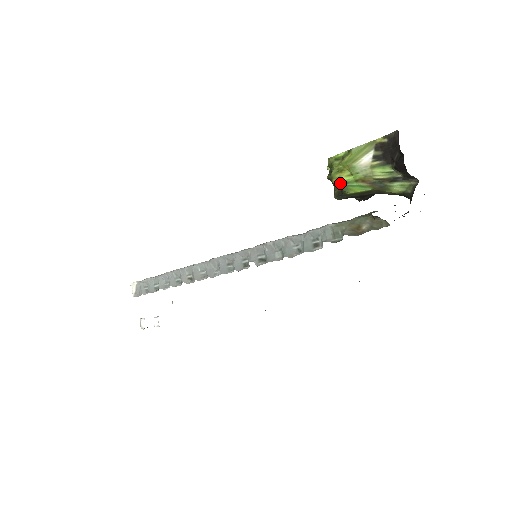
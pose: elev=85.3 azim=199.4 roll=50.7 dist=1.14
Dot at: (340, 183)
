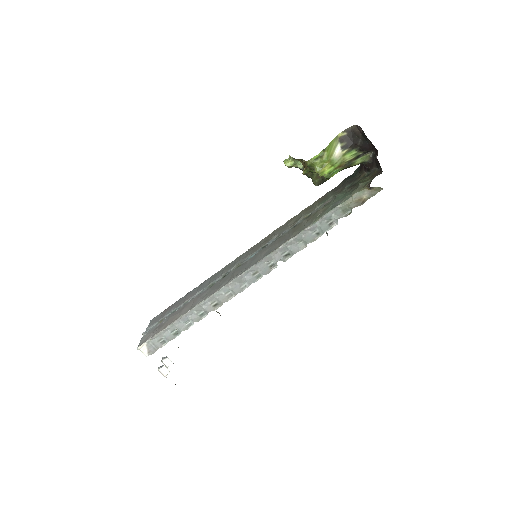
Dot at: (325, 175)
